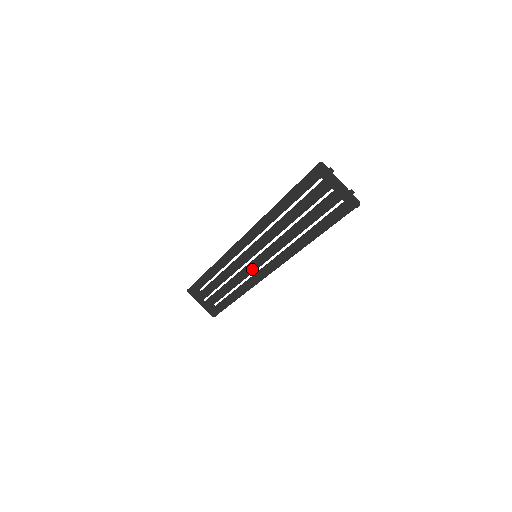
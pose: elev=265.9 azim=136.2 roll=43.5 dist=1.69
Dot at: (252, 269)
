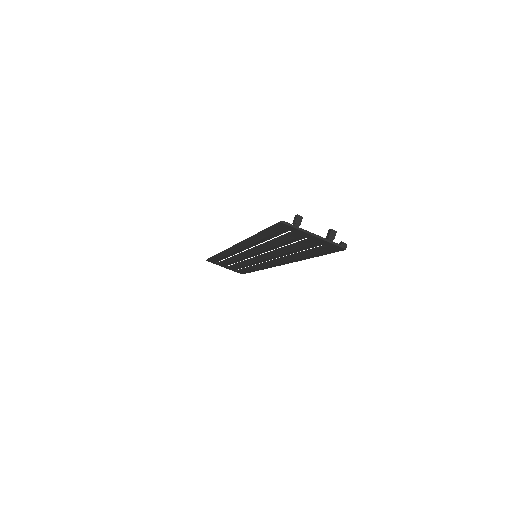
Dot at: (258, 262)
